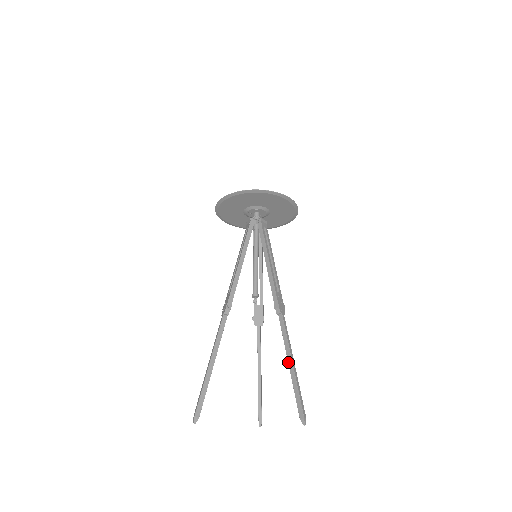
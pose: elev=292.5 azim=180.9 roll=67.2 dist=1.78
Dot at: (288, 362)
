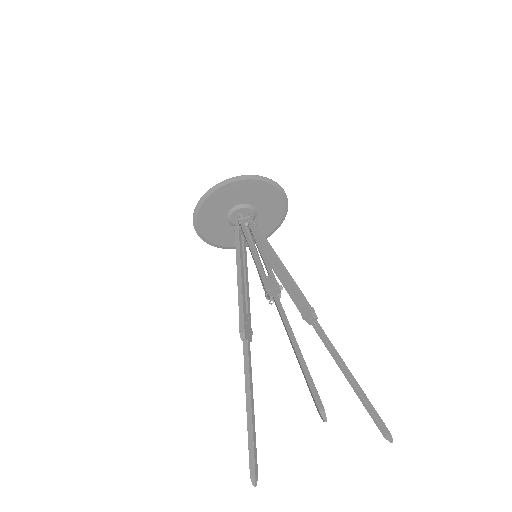
Dot at: occluded
